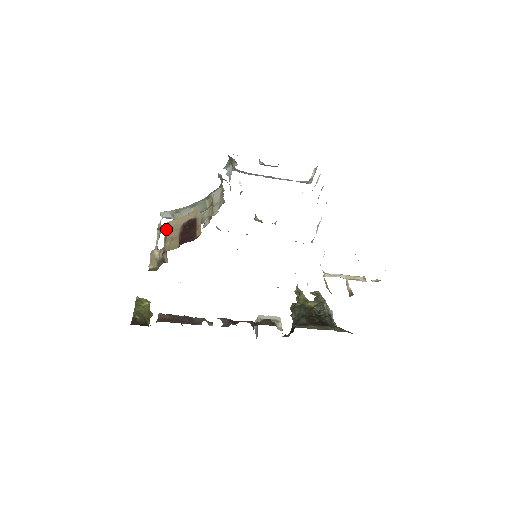
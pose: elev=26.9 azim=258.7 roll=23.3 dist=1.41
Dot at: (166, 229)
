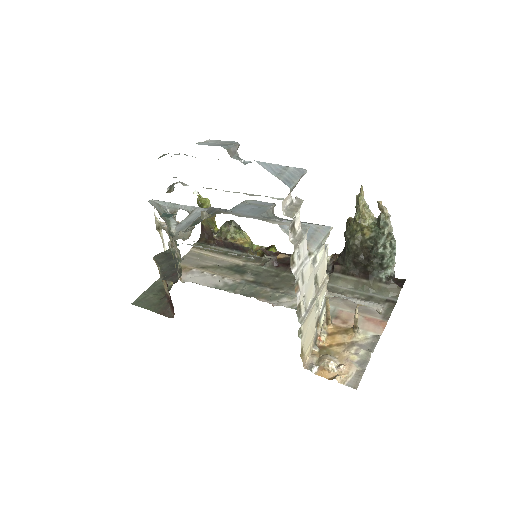
Dot at: occluded
